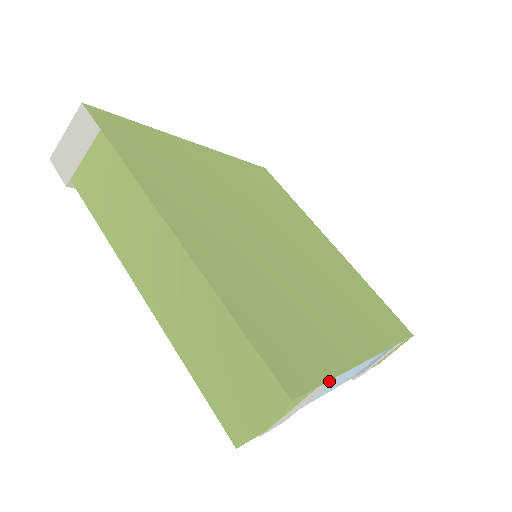
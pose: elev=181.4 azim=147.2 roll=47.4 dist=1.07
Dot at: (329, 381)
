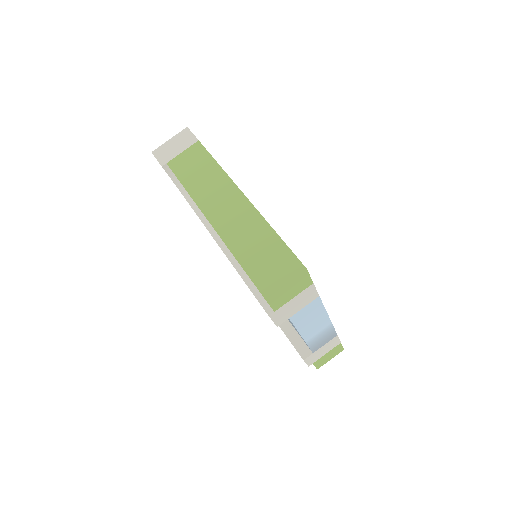
Dot at: (315, 292)
